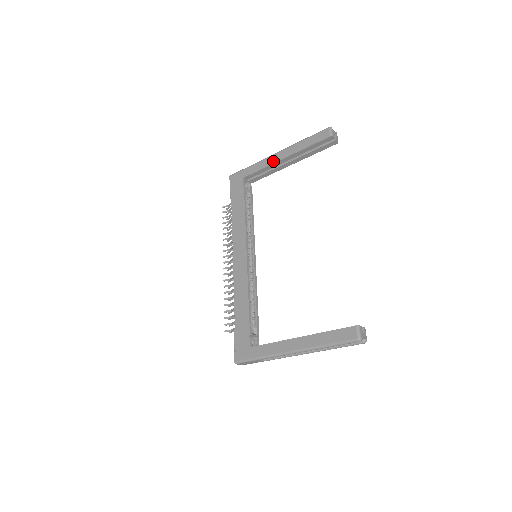
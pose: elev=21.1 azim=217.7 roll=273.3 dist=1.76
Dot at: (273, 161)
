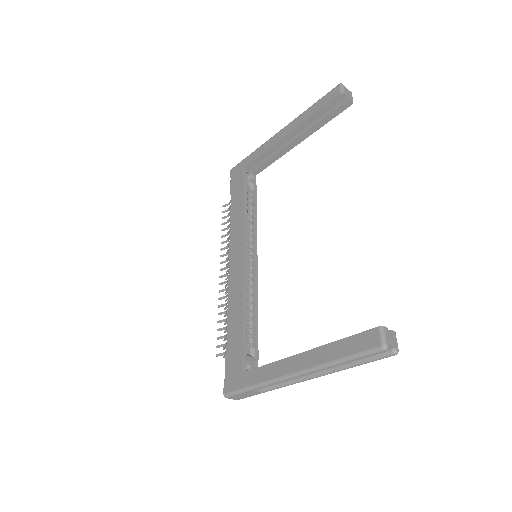
Dot at: (276, 140)
